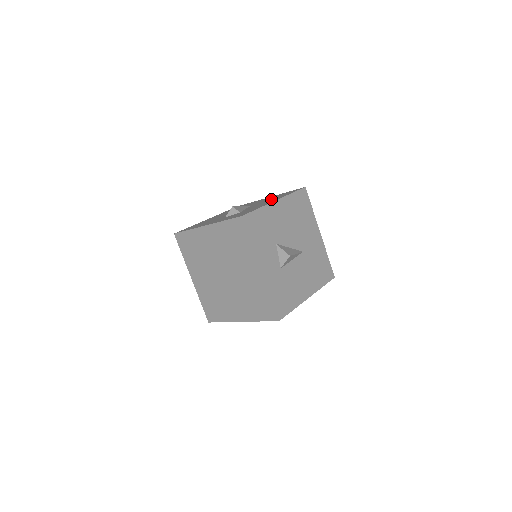
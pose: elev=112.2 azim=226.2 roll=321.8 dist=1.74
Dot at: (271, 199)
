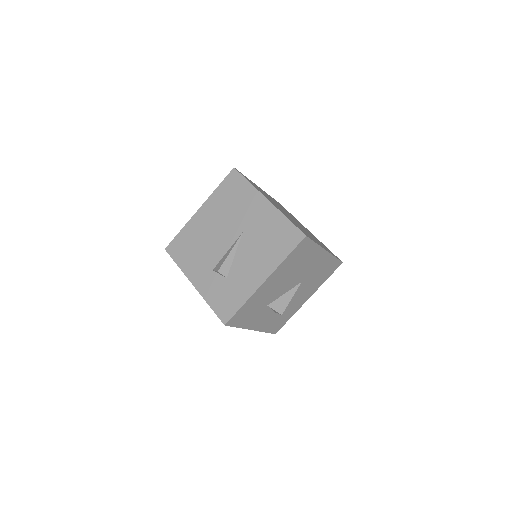
Dot at: (263, 248)
